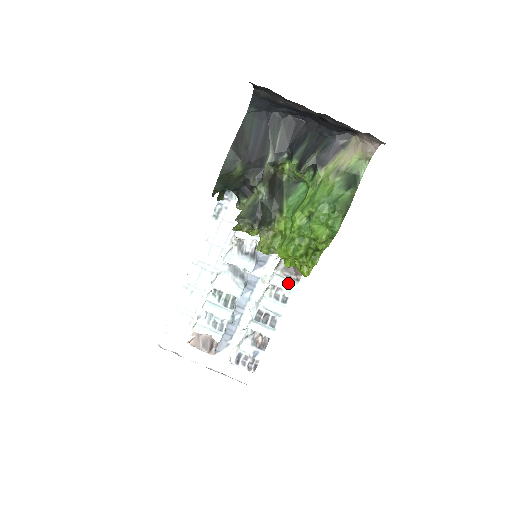
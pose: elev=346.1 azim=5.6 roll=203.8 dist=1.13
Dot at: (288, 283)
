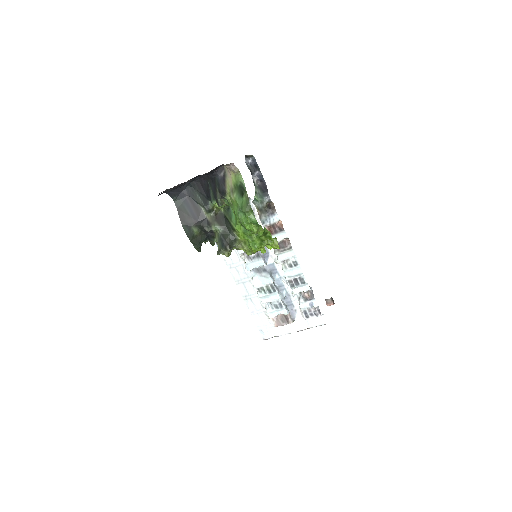
Dot at: (288, 254)
